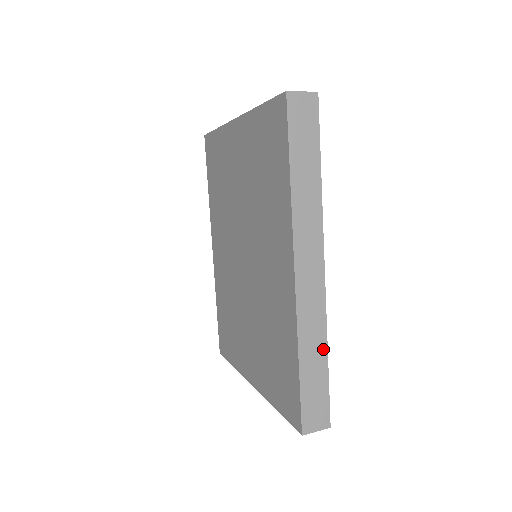
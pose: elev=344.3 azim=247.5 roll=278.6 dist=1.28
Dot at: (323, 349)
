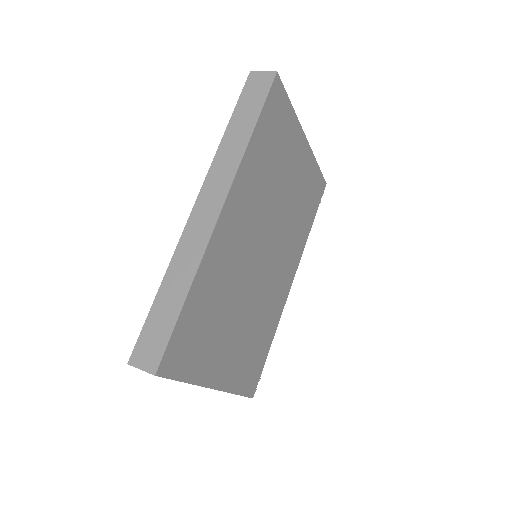
Dot at: (186, 285)
